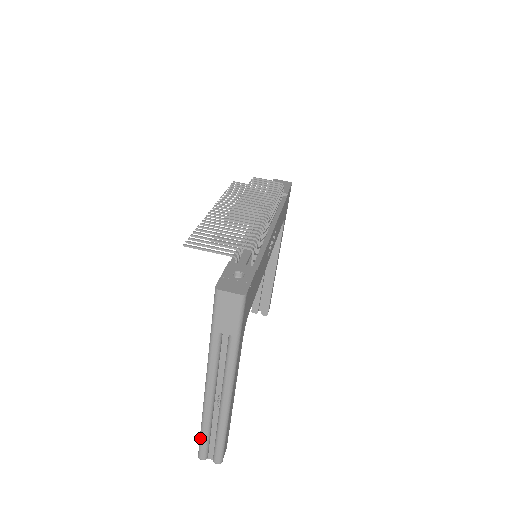
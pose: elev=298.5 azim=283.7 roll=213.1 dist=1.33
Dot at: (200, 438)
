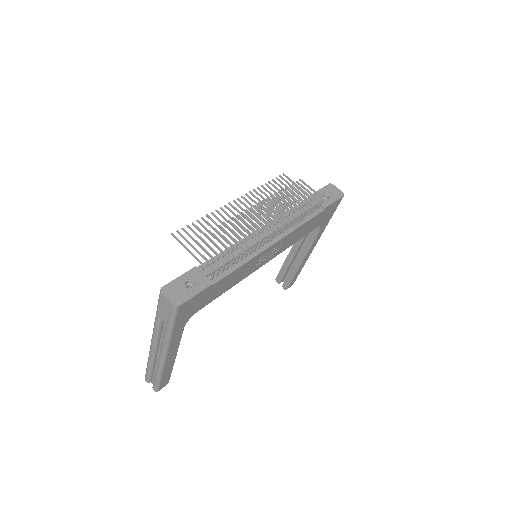
Dot at: (146, 369)
